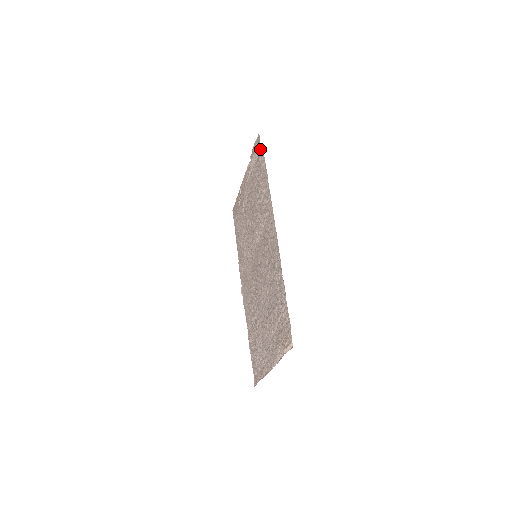
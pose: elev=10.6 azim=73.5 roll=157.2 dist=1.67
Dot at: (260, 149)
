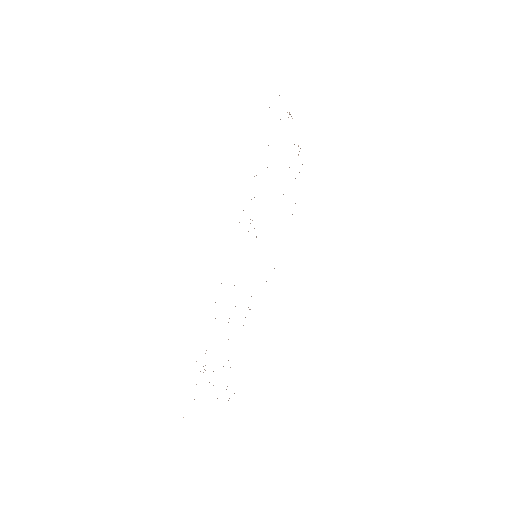
Dot at: (269, 107)
